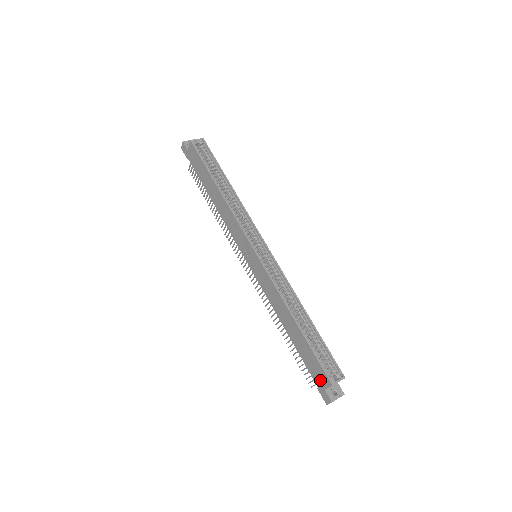
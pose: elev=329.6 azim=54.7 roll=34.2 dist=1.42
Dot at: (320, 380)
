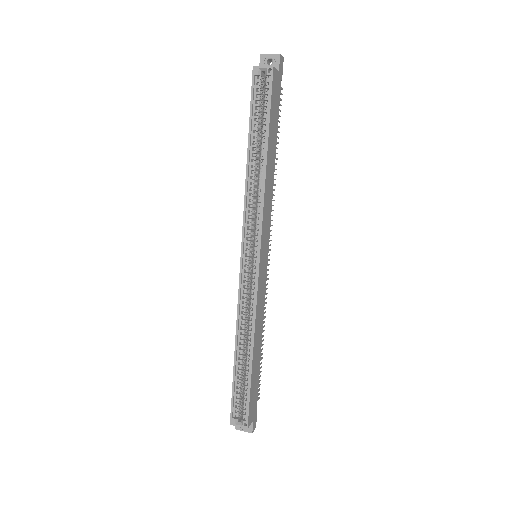
Dot at: occluded
